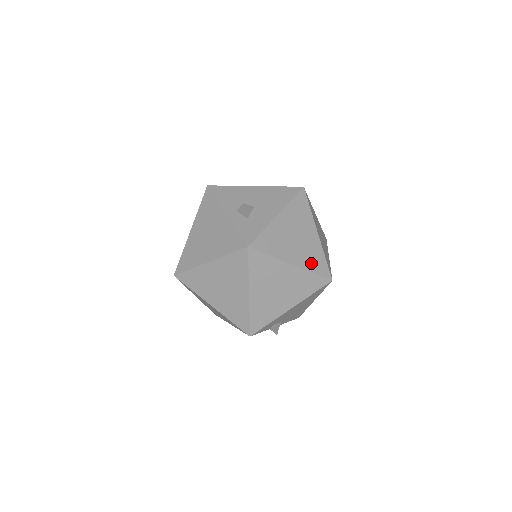
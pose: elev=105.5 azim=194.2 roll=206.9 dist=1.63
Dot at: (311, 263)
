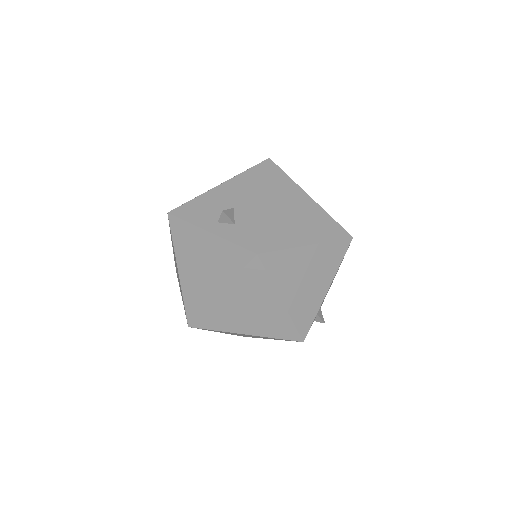
Dot at: (324, 232)
